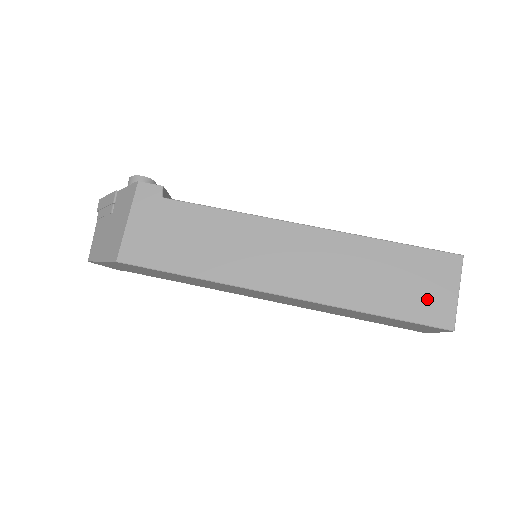
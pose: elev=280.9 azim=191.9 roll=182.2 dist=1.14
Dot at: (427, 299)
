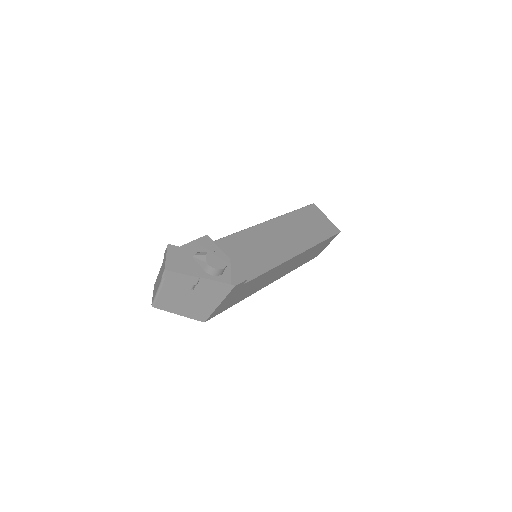
Dot at: occluded
